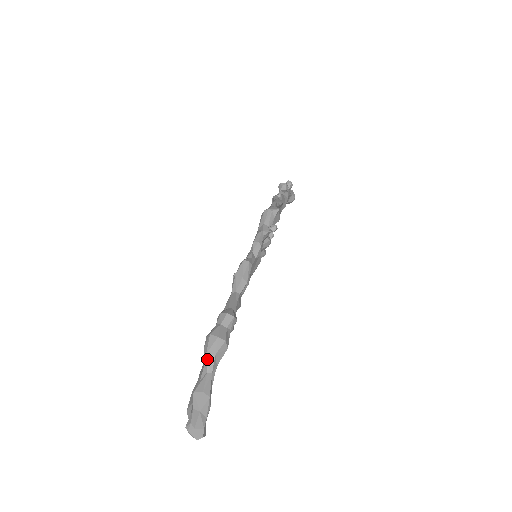
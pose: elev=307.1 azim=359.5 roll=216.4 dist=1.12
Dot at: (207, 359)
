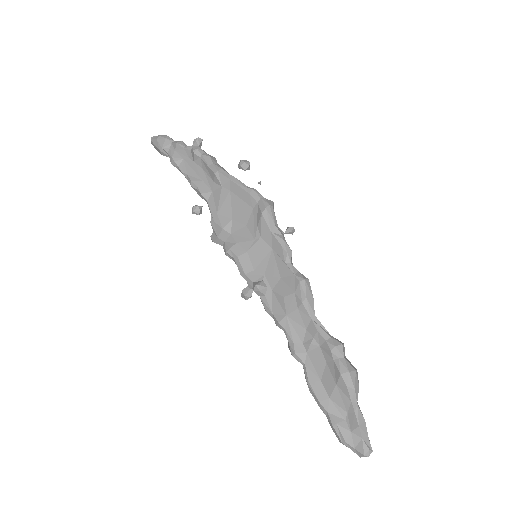
Dot at: (356, 394)
